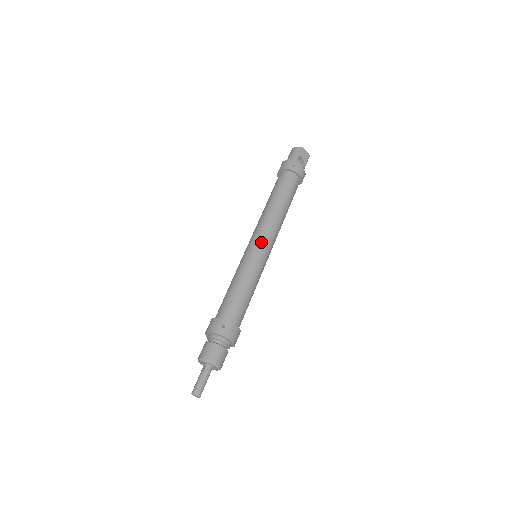
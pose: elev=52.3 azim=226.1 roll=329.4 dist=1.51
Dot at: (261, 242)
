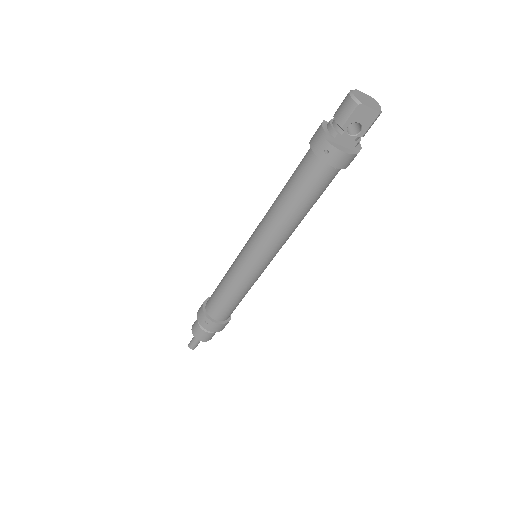
Dot at: (255, 255)
